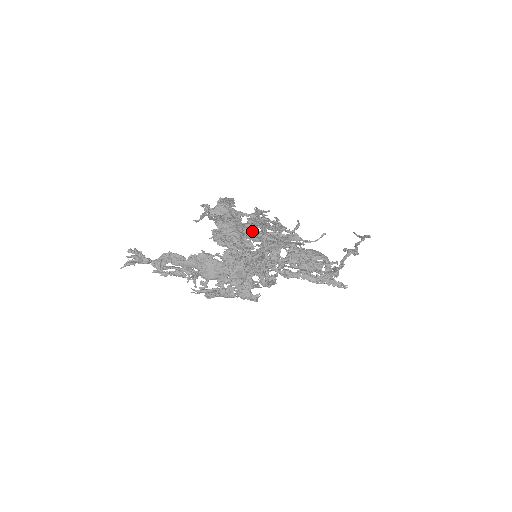
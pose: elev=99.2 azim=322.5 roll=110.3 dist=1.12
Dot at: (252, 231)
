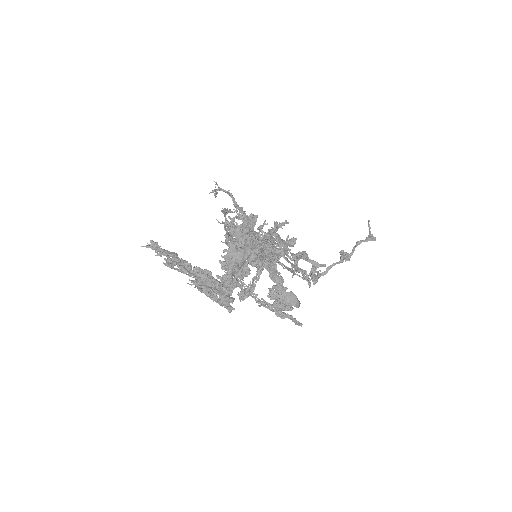
Dot at: (255, 260)
